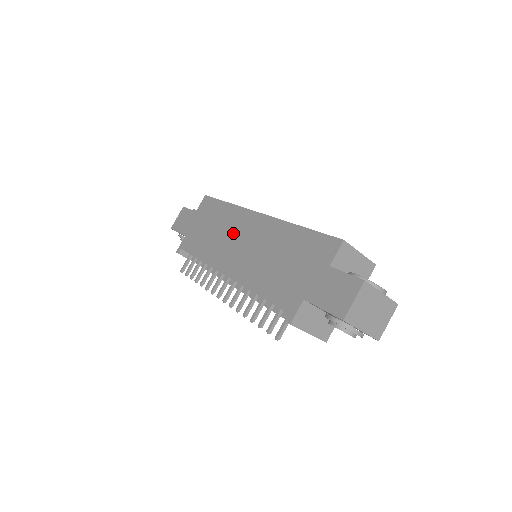
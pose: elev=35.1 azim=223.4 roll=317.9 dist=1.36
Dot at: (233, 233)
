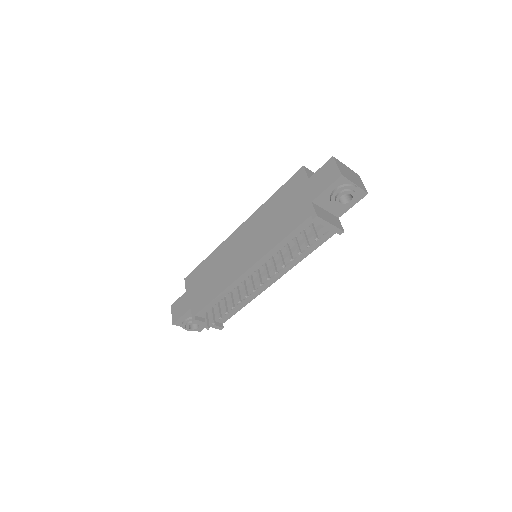
Dot at: (230, 255)
